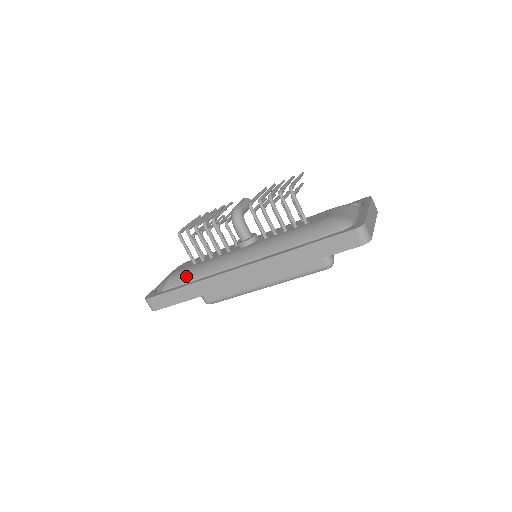
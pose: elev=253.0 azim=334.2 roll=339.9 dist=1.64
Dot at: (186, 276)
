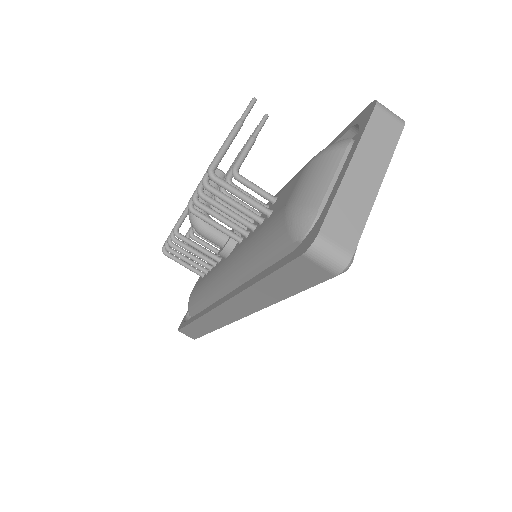
Dot at: (195, 301)
